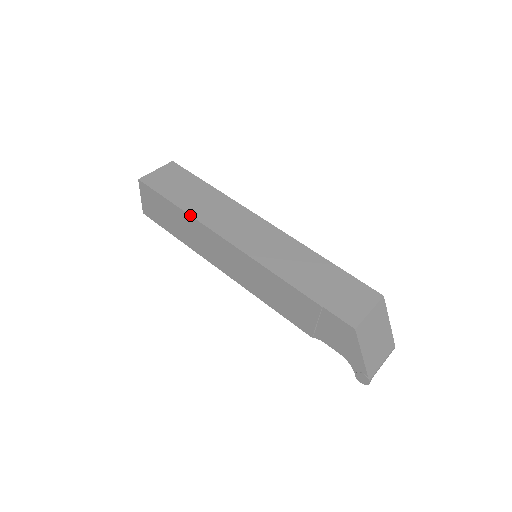
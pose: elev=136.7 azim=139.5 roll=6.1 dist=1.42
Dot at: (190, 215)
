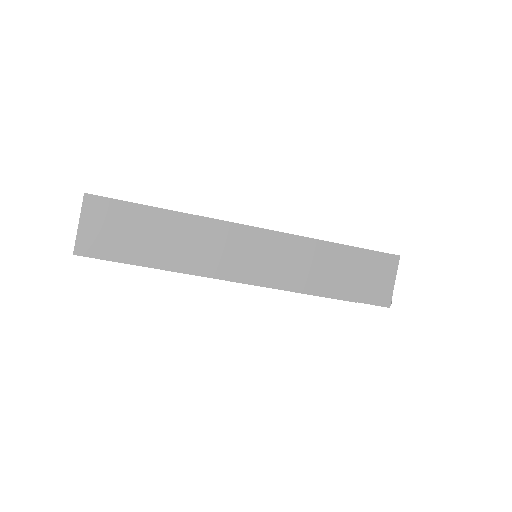
Dot at: occluded
